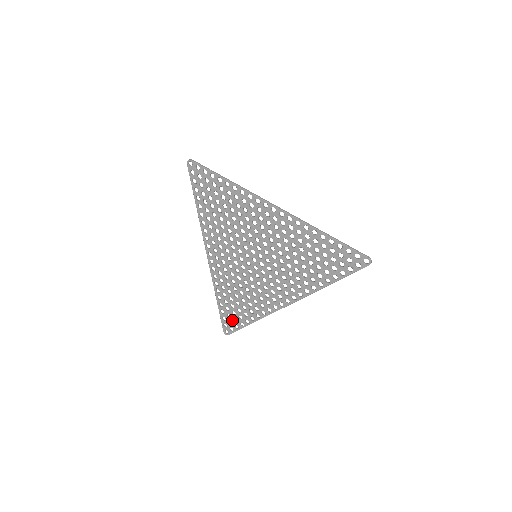
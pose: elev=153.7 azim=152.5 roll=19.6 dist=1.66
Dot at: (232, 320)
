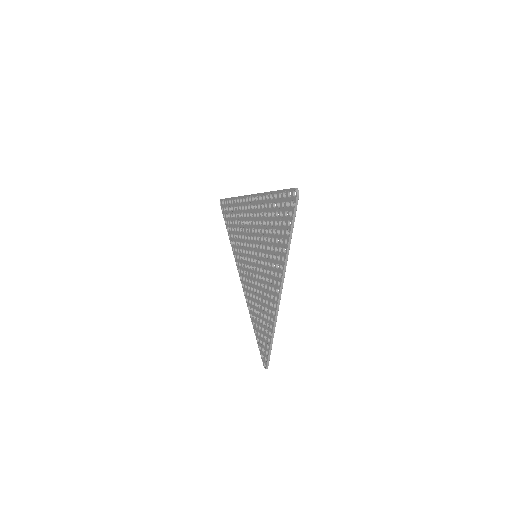
Dot at: (263, 346)
